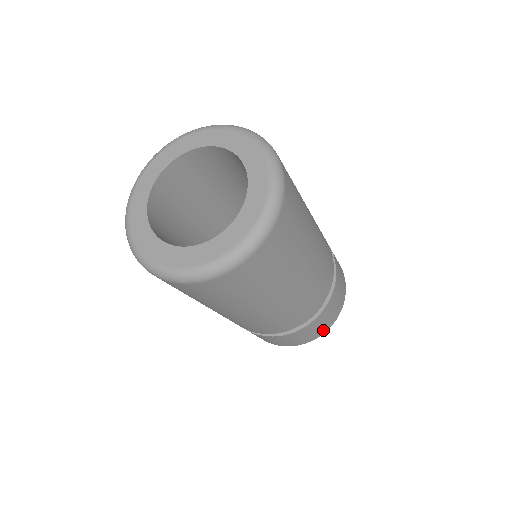
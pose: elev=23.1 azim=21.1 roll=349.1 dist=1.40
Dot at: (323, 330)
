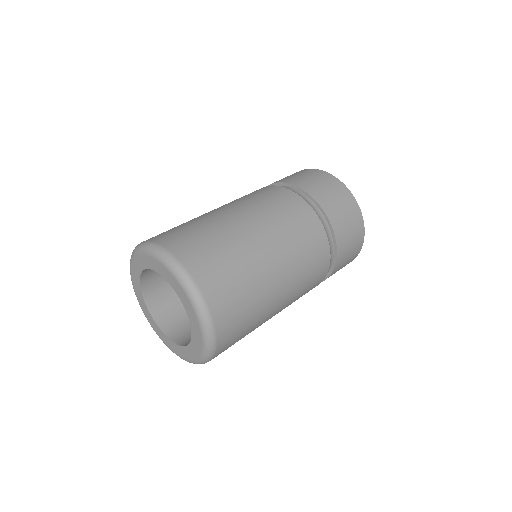
Dot at: occluded
